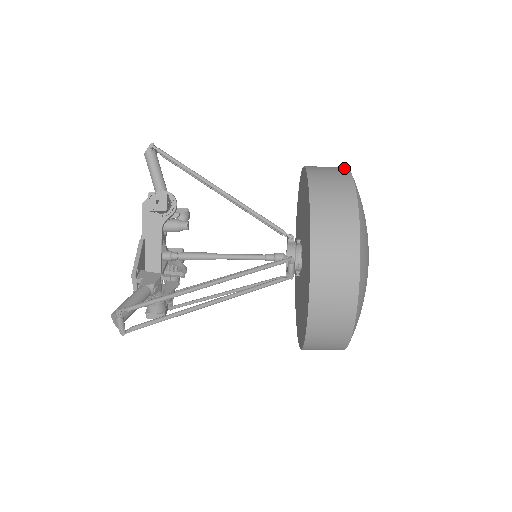
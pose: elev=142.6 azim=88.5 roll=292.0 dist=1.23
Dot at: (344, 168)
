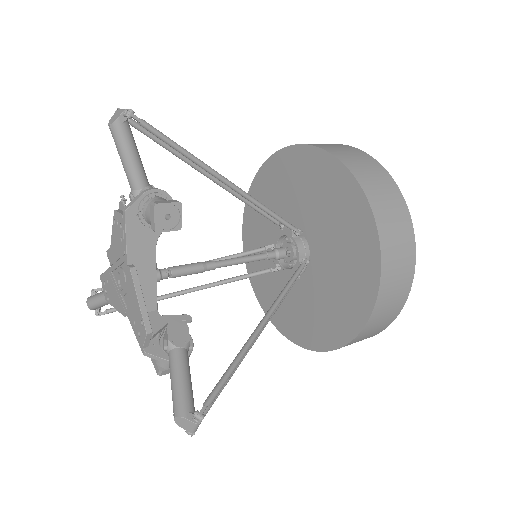
Dot at: (369, 156)
